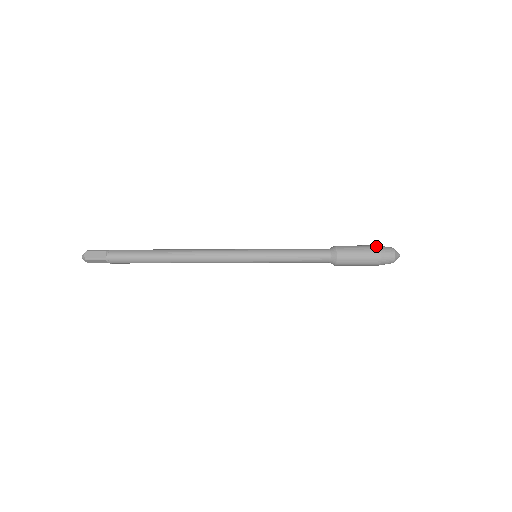
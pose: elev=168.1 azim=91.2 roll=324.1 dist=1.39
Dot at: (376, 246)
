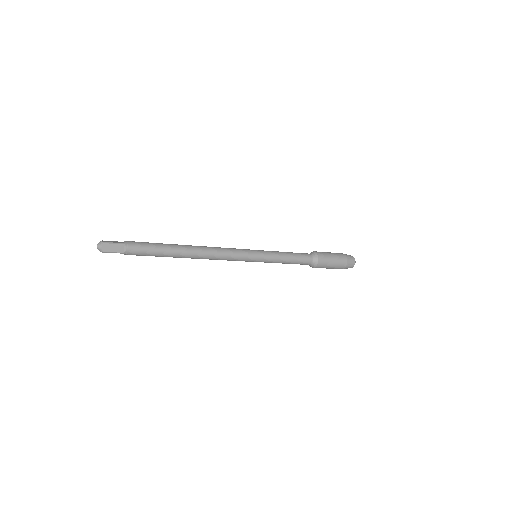
Dot at: (345, 257)
